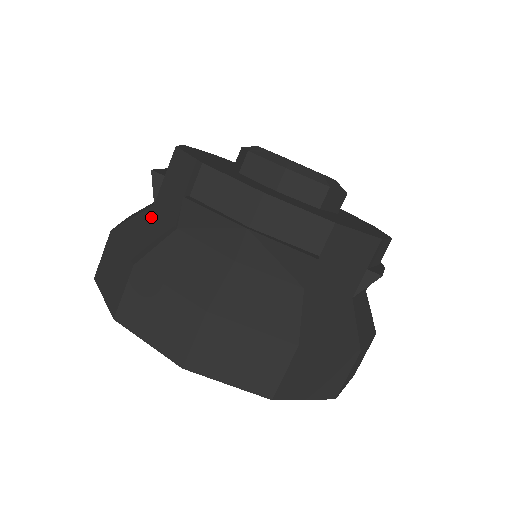
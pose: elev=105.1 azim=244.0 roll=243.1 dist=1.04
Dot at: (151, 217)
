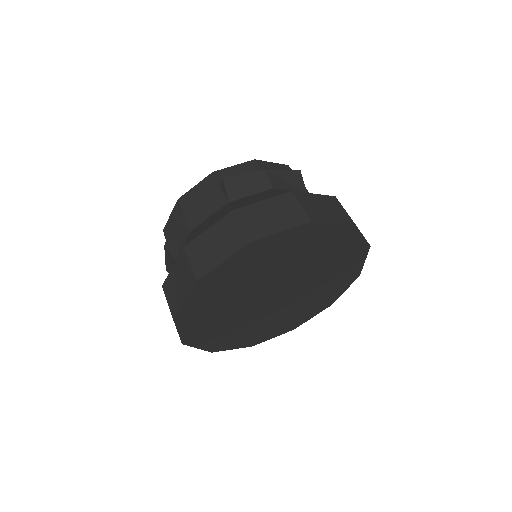
Dot at: (201, 225)
